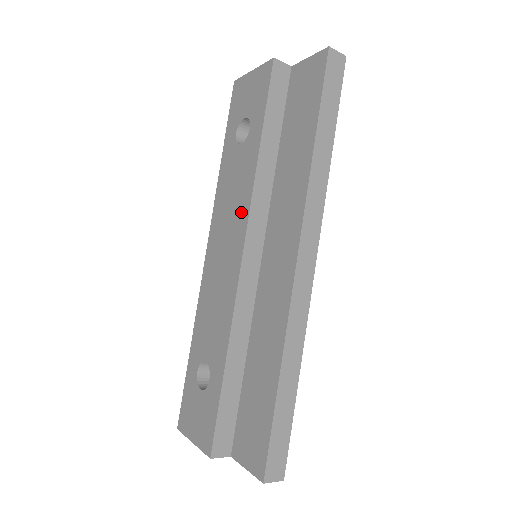
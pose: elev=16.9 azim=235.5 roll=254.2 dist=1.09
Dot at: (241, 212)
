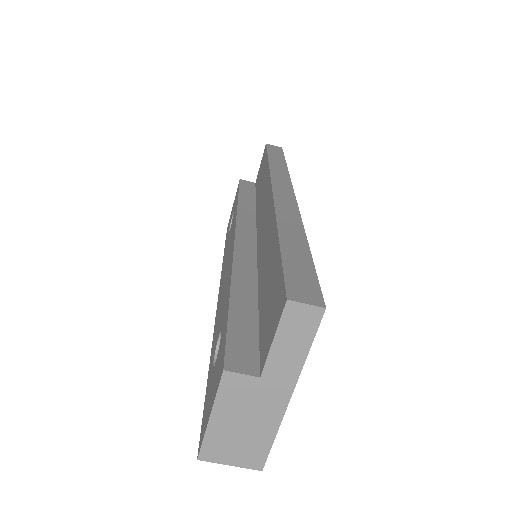
Dot at: (232, 233)
